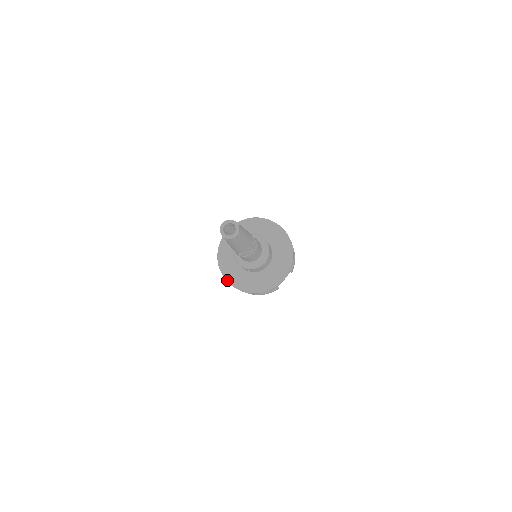
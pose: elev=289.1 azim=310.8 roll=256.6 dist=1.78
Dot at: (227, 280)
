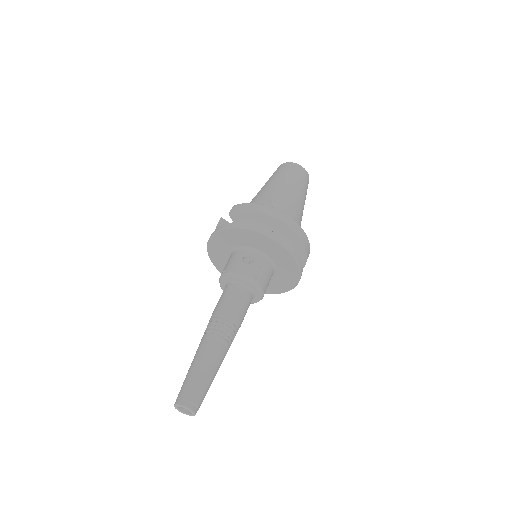
Dot at: occluded
